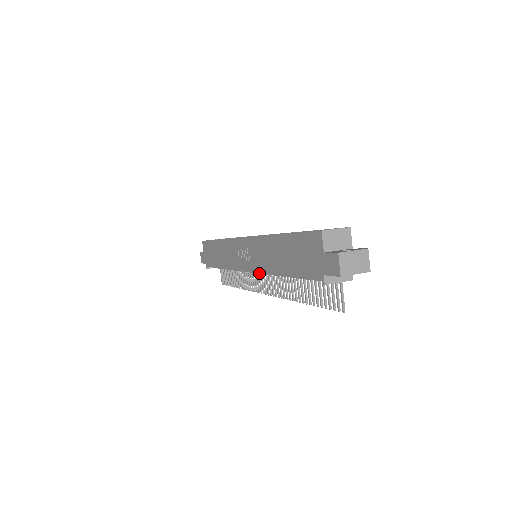
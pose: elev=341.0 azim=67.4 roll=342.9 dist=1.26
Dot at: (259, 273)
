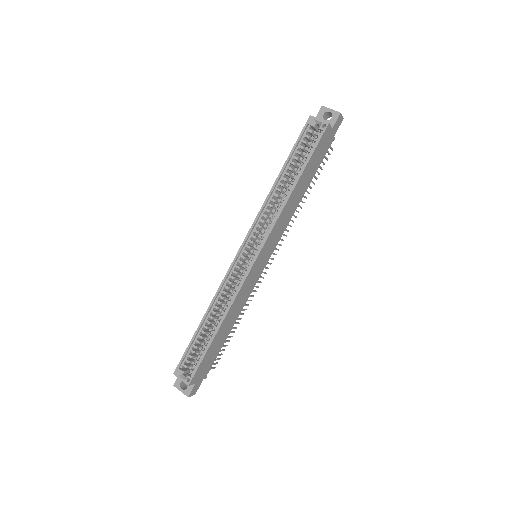
Dot at: occluded
